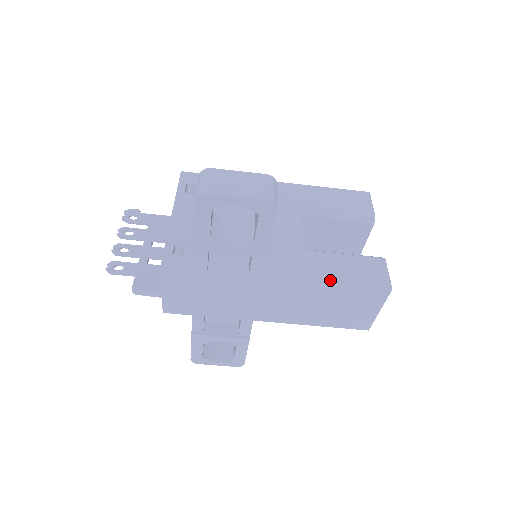
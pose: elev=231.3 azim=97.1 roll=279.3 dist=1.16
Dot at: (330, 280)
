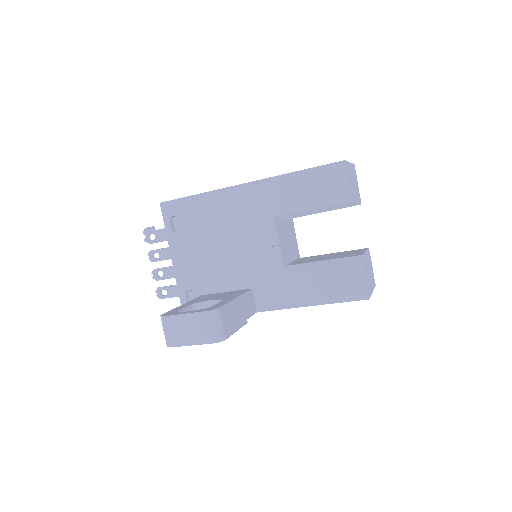
Dot at: (312, 303)
